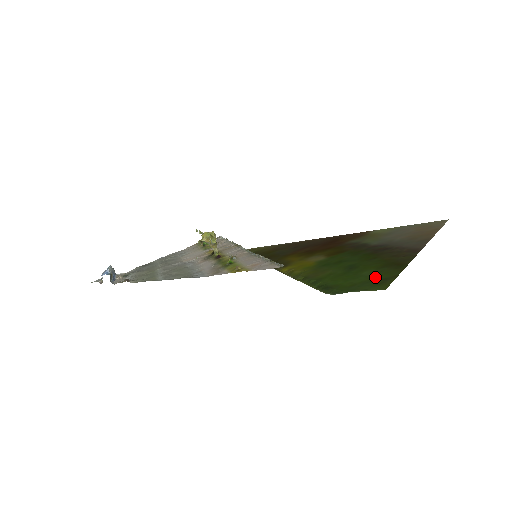
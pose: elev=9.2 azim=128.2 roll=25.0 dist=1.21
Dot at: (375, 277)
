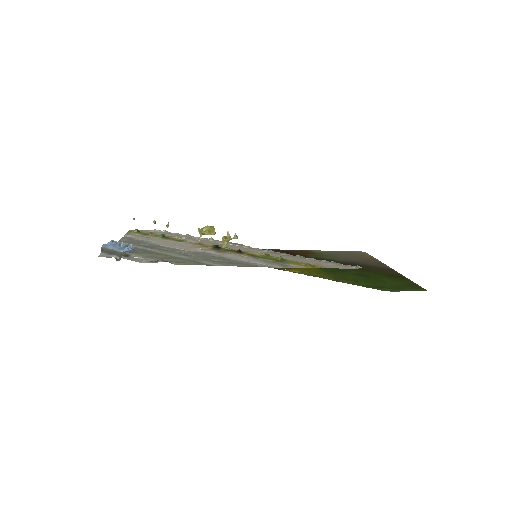
Dot at: (402, 283)
